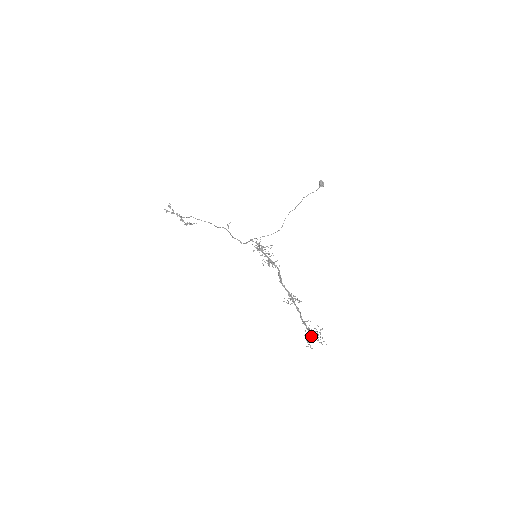
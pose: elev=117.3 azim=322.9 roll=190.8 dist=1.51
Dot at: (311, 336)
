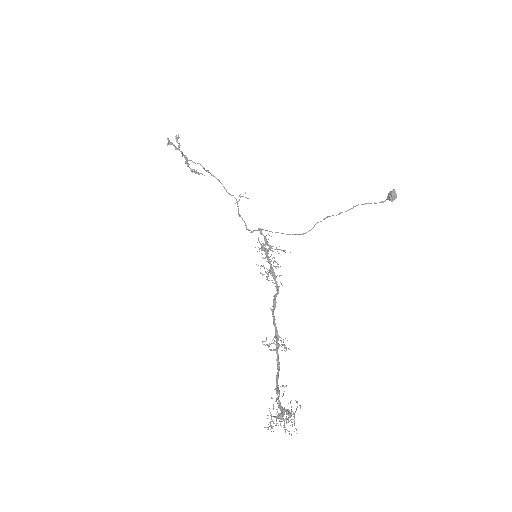
Dot at: (279, 415)
